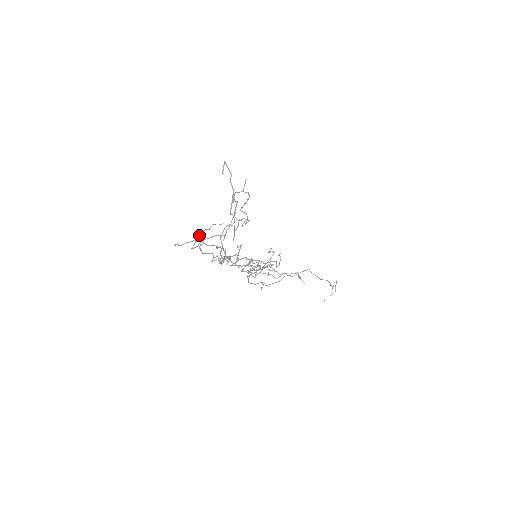
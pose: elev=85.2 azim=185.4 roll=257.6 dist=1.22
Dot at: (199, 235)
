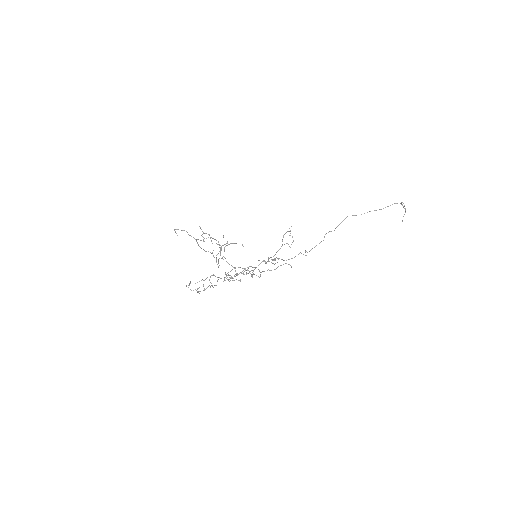
Dot at: (216, 258)
